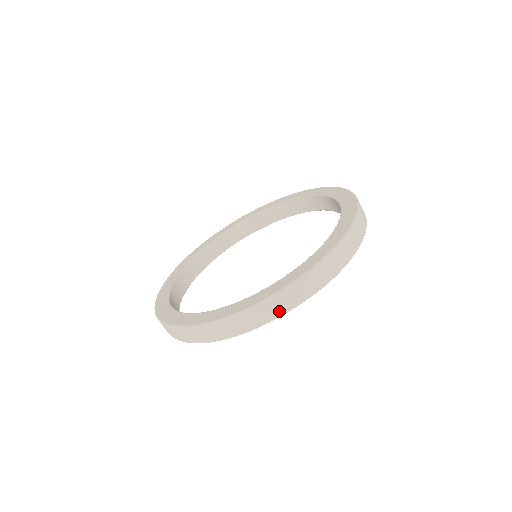
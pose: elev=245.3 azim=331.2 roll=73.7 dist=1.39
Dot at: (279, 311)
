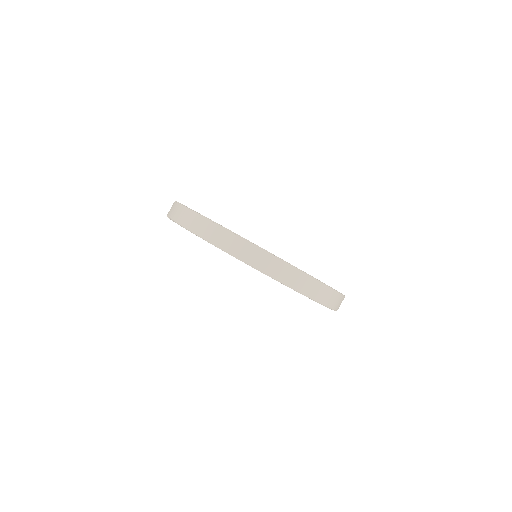
Dot at: (235, 251)
